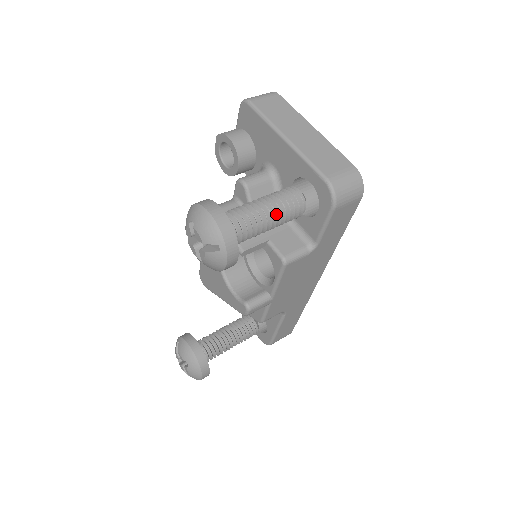
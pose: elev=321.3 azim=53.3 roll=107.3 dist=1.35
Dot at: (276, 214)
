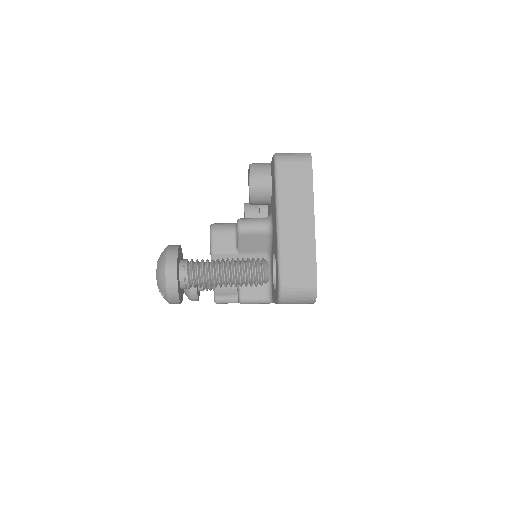
Dot at: (233, 281)
